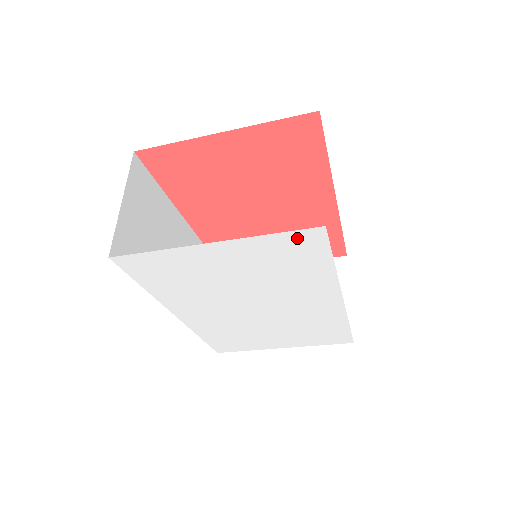
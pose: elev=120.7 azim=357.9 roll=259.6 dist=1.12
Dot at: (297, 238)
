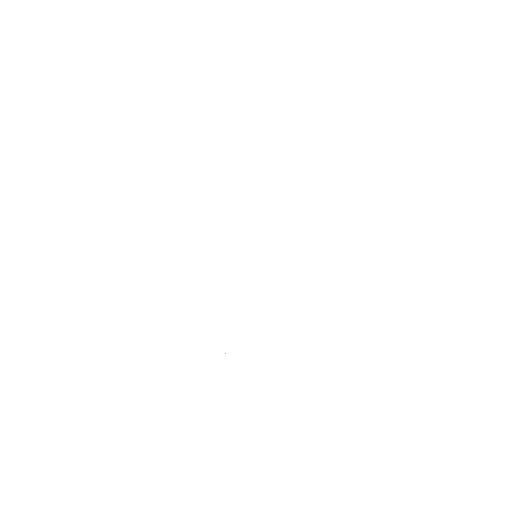
Dot at: (305, 176)
